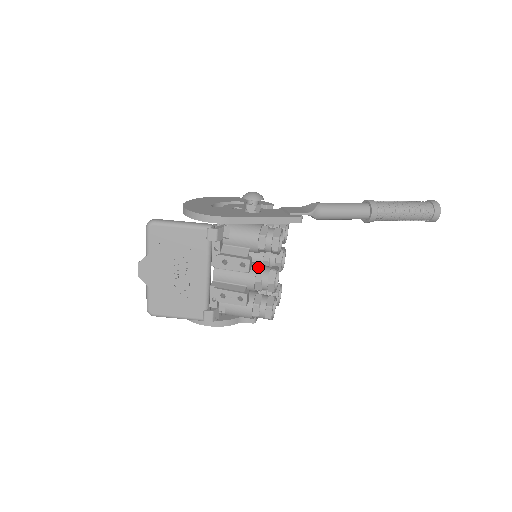
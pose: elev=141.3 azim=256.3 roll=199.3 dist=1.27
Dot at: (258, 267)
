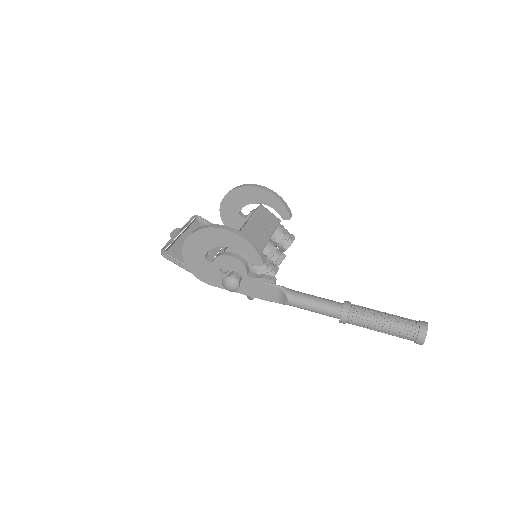
Dot at: occluded
